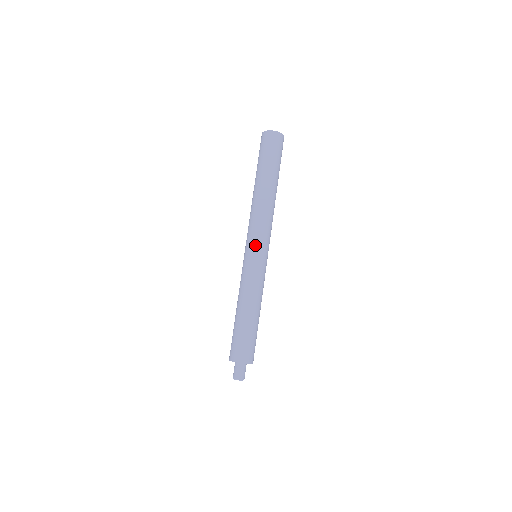
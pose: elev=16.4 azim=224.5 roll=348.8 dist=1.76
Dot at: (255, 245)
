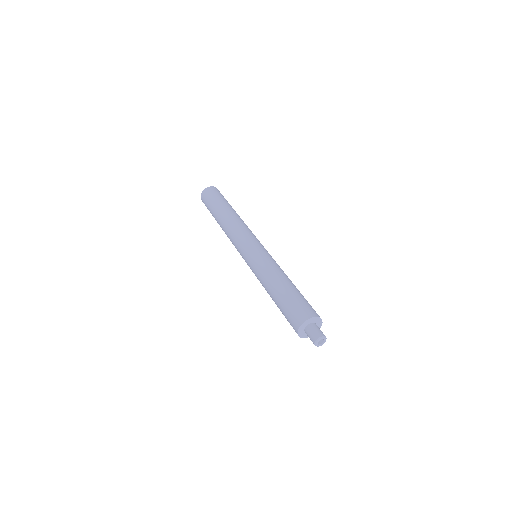
Dot at: (258, 241)
